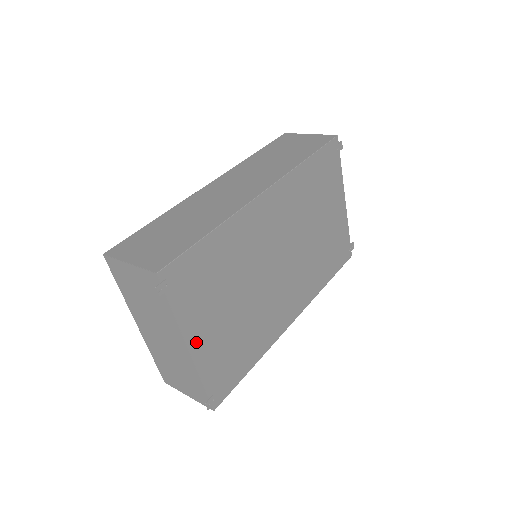
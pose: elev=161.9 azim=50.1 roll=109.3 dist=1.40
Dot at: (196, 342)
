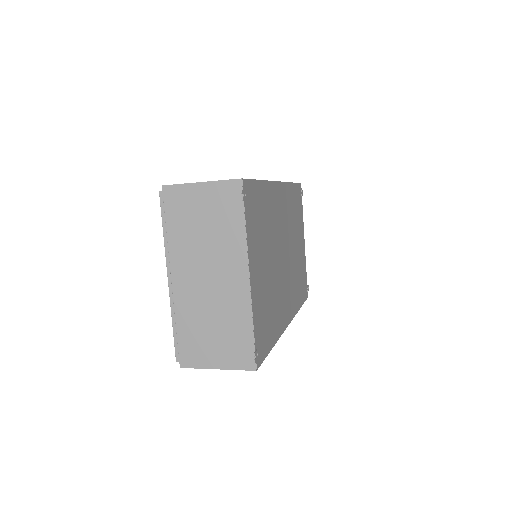
Dot at: (253, 274)
